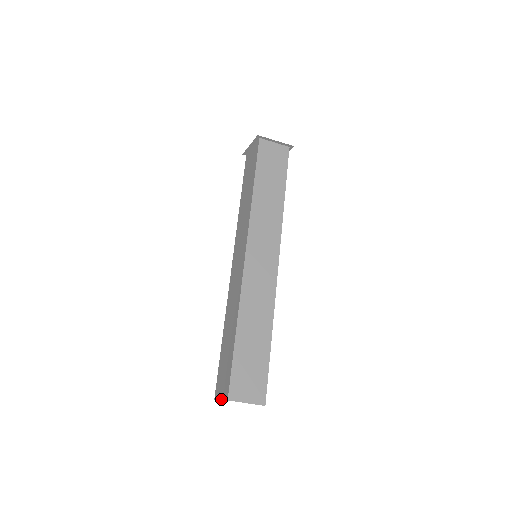
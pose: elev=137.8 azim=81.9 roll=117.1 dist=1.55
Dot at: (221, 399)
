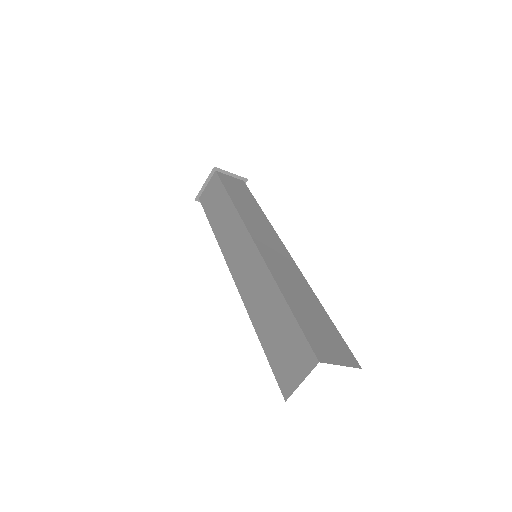
Dot at: (303, 379)
